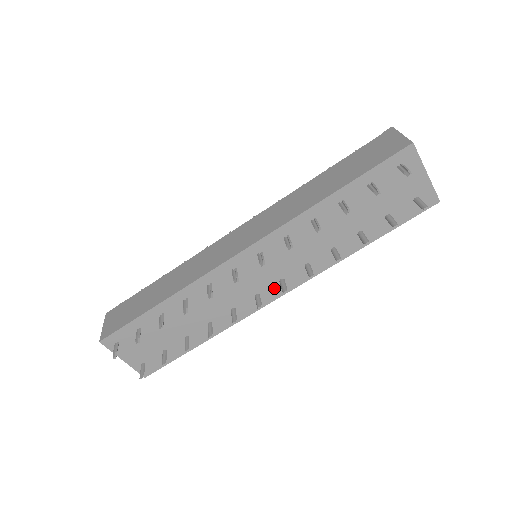
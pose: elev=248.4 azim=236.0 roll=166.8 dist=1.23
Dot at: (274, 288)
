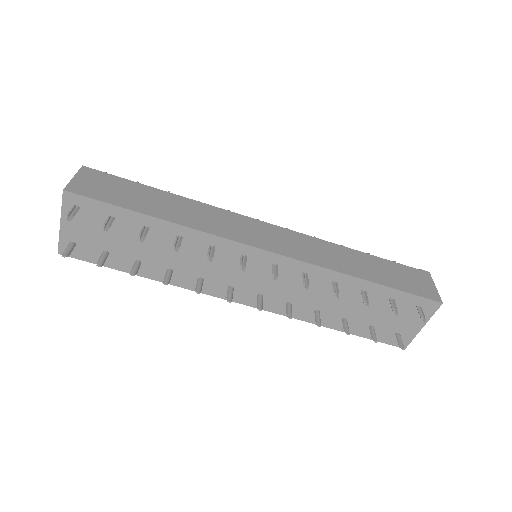
Dot at: (248, 295)
